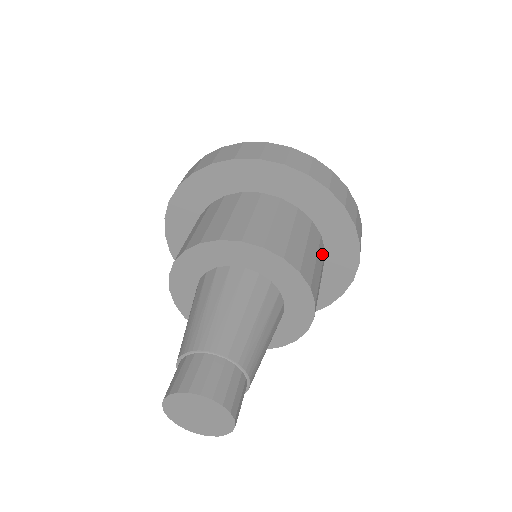
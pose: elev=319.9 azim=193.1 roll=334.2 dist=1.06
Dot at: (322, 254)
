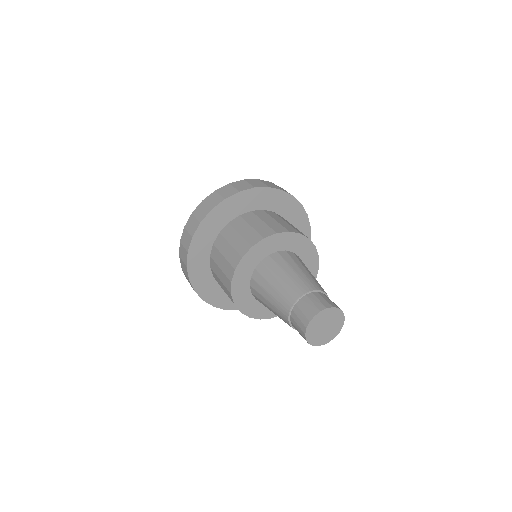
Dot at: occluded
